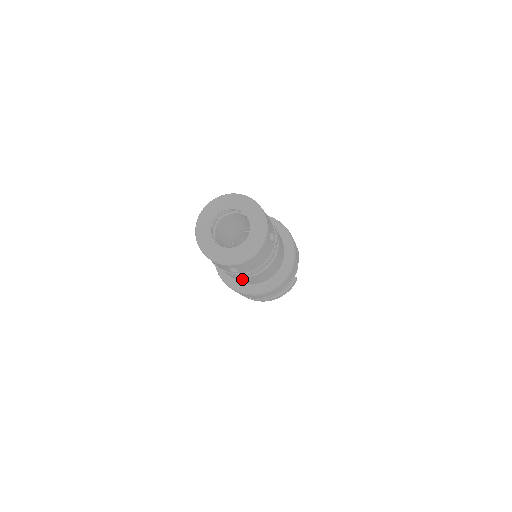
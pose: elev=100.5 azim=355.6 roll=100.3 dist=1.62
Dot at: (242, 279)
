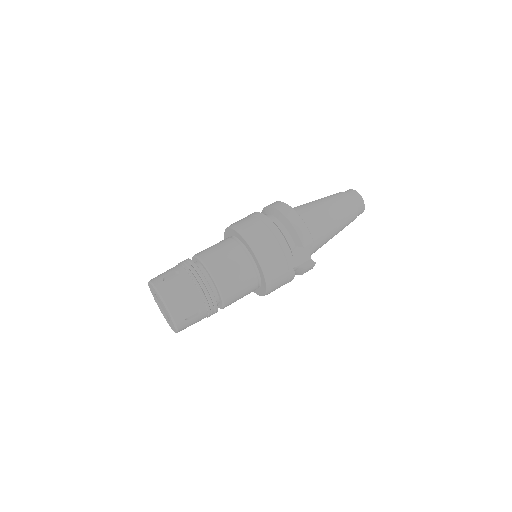
Dot at: occluded
